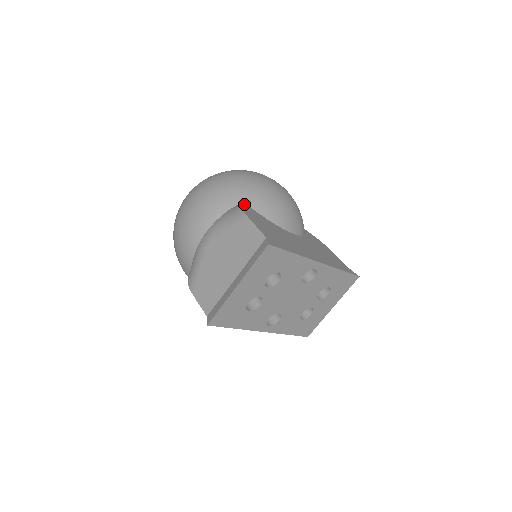
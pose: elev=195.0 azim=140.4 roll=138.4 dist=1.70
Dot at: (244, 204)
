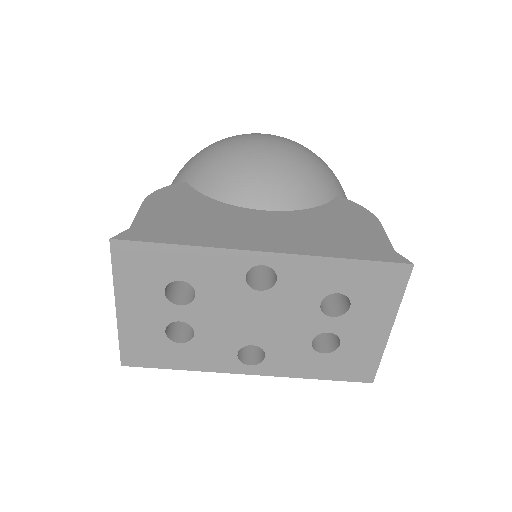
Dot at: (179, 185)
